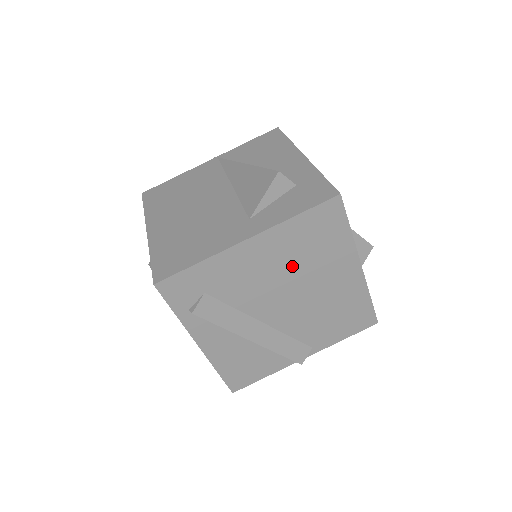
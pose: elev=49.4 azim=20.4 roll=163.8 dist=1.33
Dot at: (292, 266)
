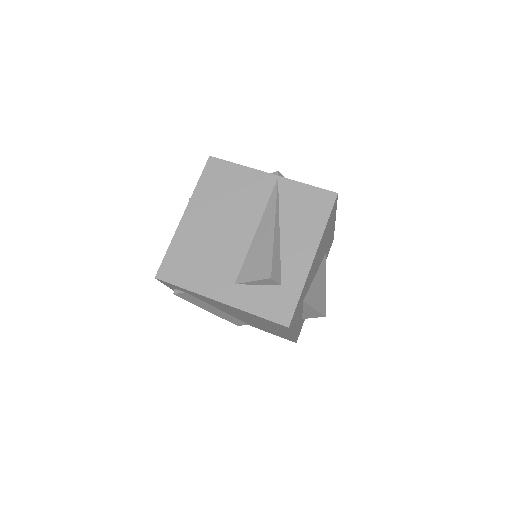
Dot at: (246, 316)
